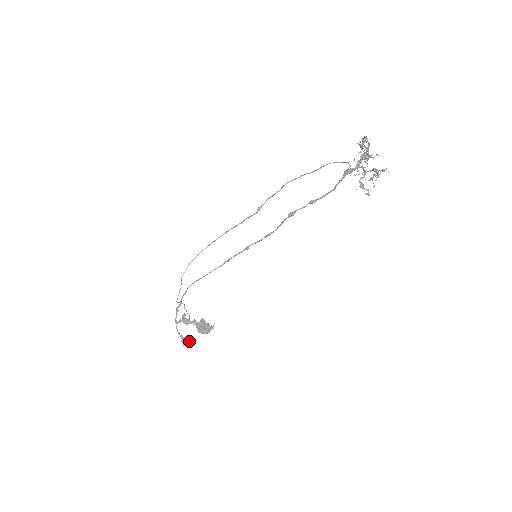
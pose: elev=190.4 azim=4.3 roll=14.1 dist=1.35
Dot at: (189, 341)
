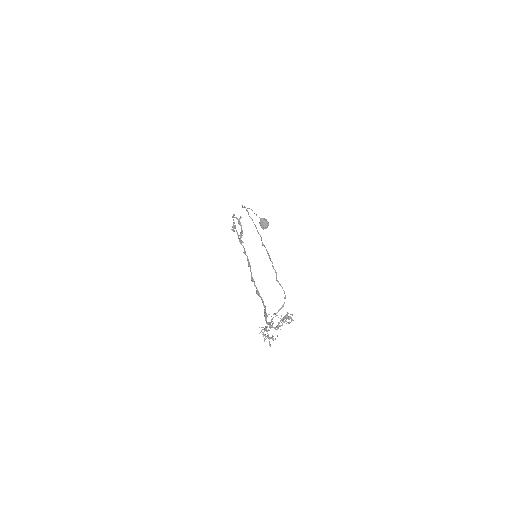
Dot at: (234, 231)
